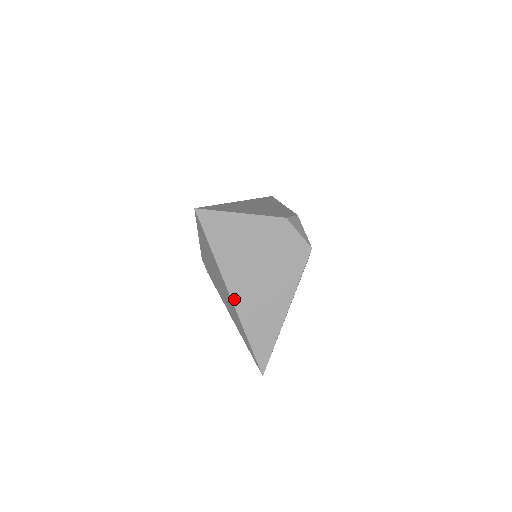
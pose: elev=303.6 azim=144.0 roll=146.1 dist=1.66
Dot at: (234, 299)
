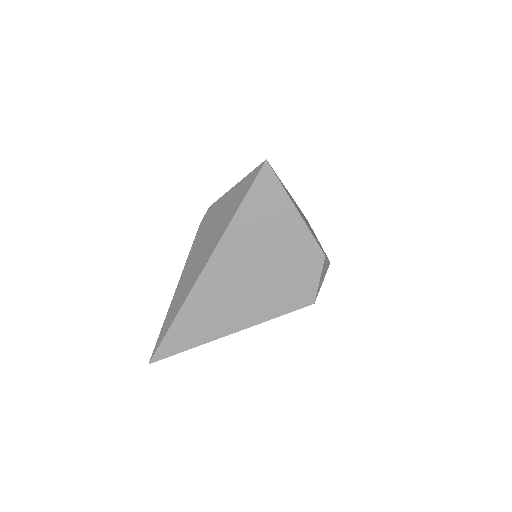
Dot at: (204, 274)
